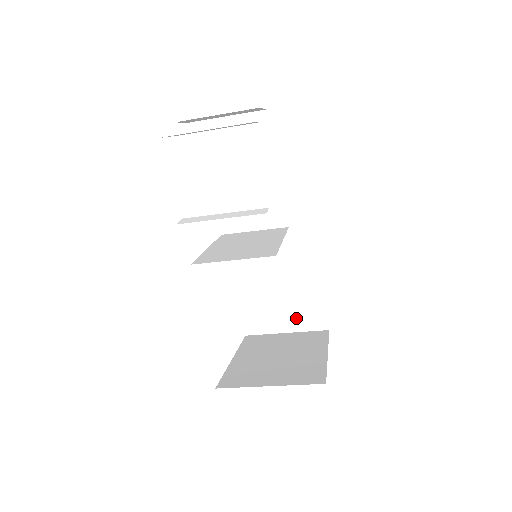
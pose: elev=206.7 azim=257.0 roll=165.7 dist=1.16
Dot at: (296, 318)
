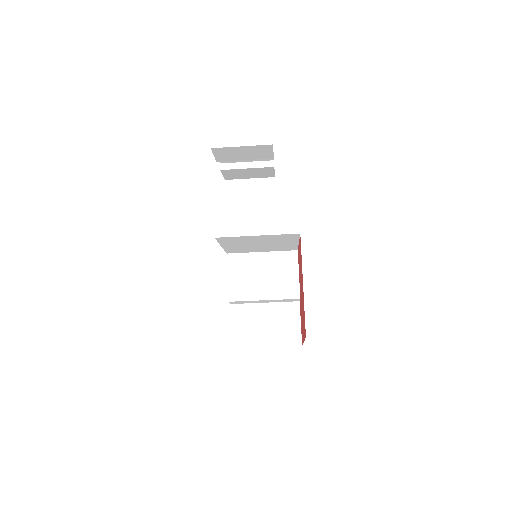
Dot at: (276, 334)
